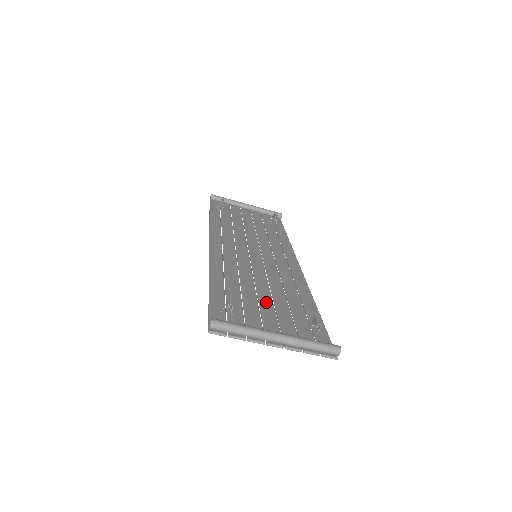
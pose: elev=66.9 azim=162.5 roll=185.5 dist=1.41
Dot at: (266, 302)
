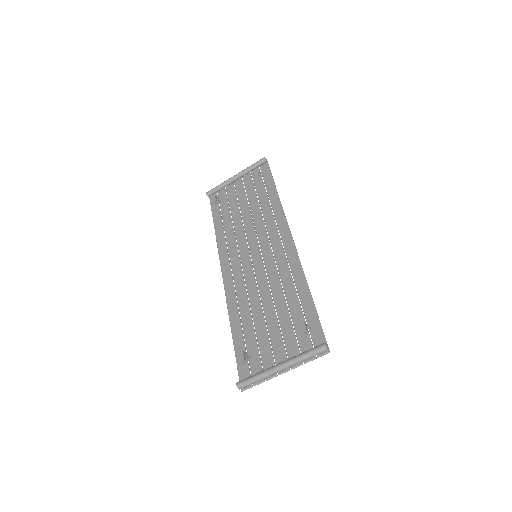
Dot at: (271, 321)
